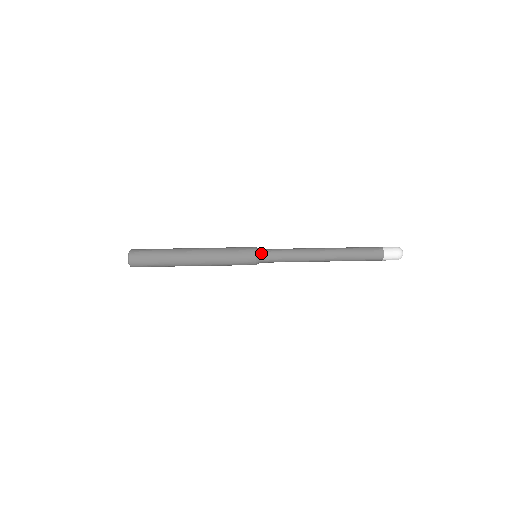
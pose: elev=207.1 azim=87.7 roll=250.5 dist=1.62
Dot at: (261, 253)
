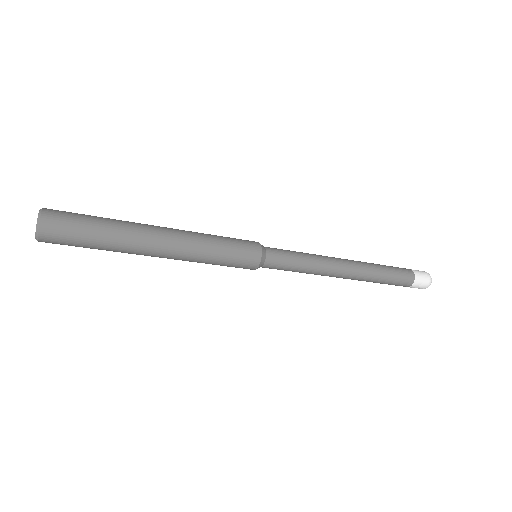
Dot at: (267, 262)
